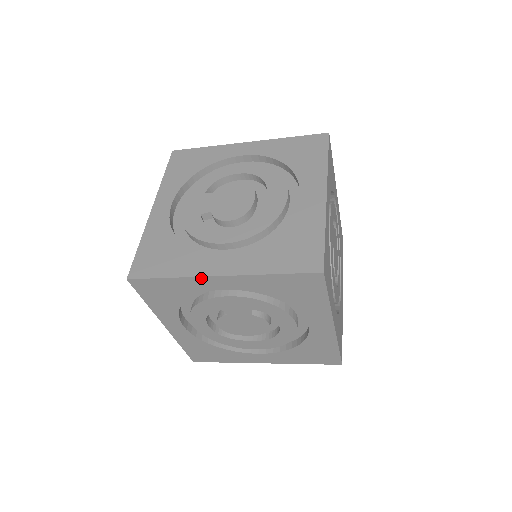
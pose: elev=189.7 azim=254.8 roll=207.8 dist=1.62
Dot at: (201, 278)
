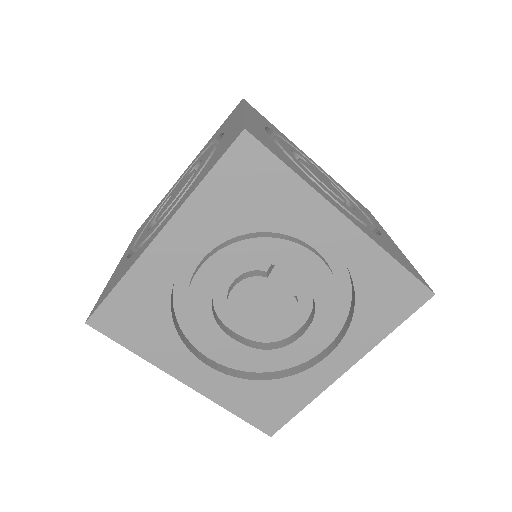
Dot at: occluded
